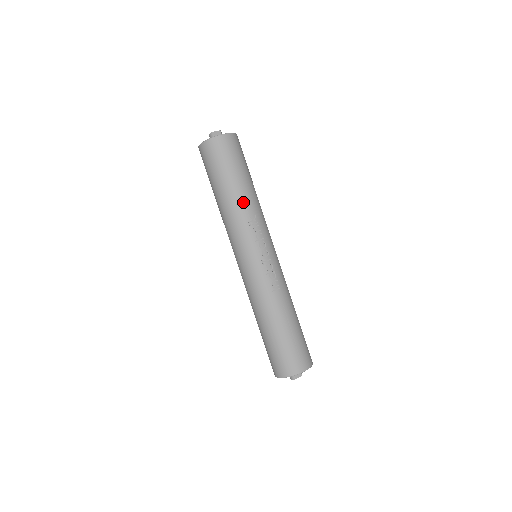
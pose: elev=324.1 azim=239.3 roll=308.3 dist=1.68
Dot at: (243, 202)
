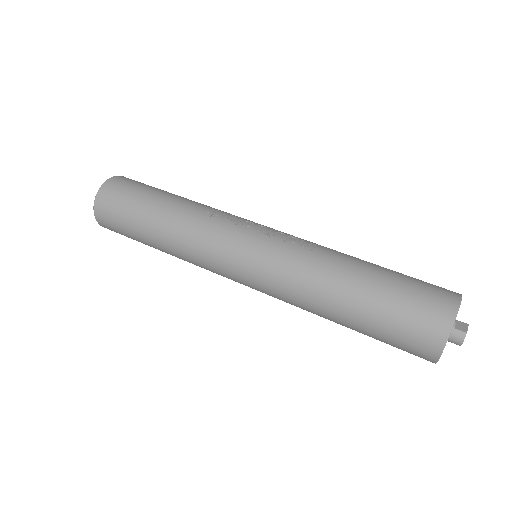
Dot at: (185, 206)
